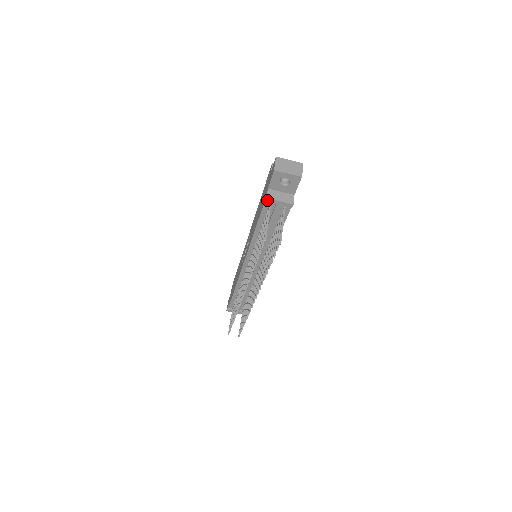
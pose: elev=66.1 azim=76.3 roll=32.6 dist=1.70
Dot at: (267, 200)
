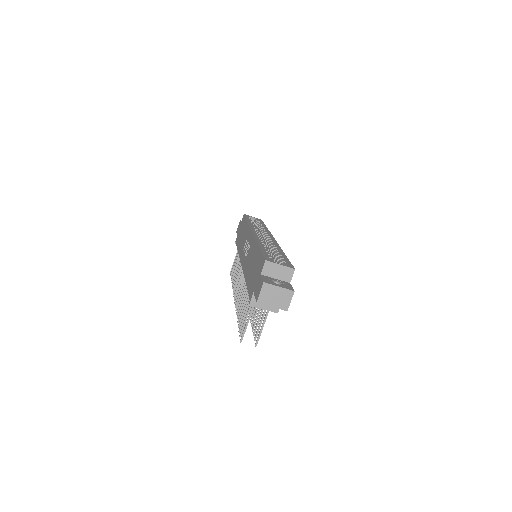
Dot at: (250, 304)
